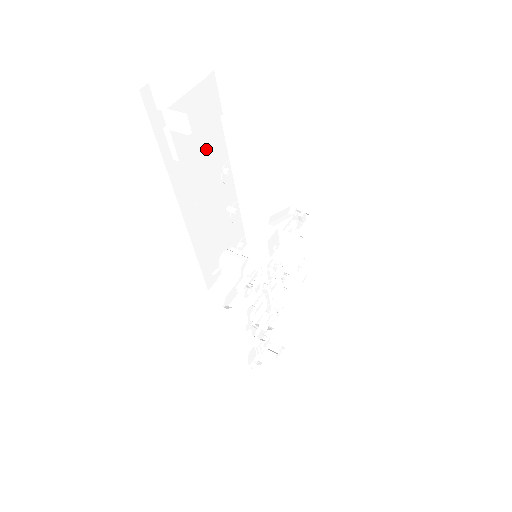
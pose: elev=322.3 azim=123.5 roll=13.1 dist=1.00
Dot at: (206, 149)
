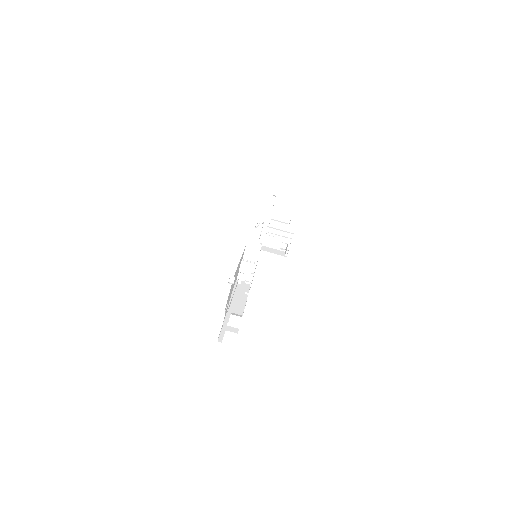
Dot at: occluded
